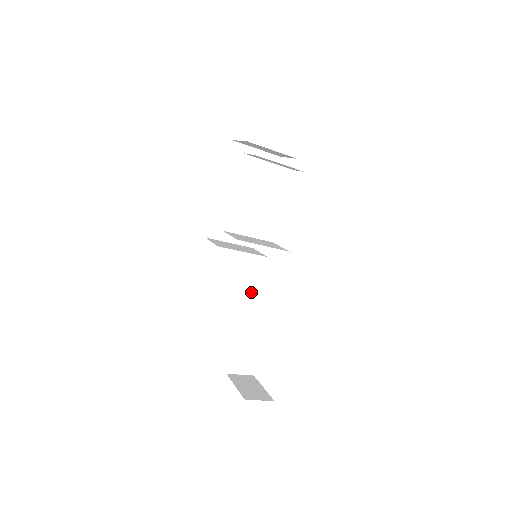
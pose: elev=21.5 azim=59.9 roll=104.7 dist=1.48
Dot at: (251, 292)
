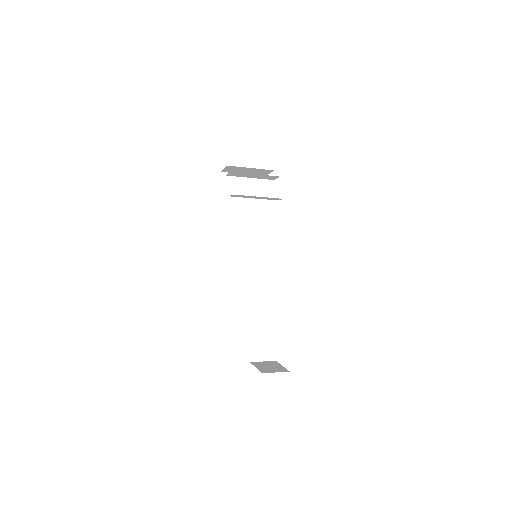
Dot at: (253, 283)
